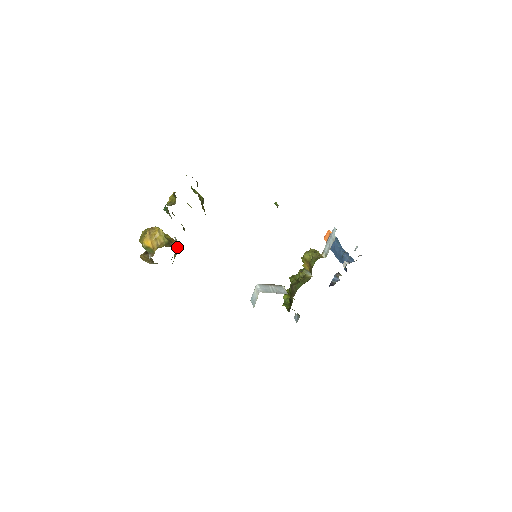
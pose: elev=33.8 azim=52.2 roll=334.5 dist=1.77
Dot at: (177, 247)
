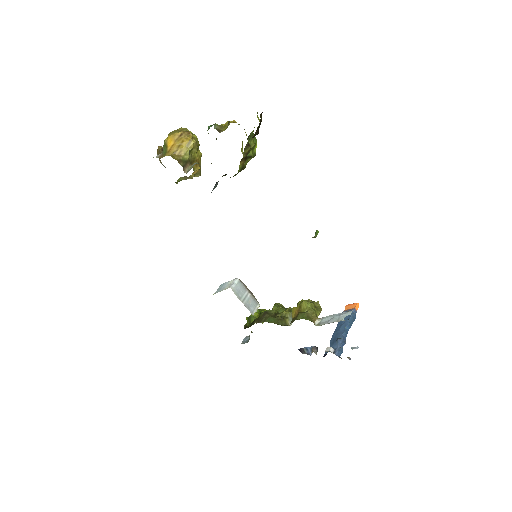
Dot at: (194, 173)
